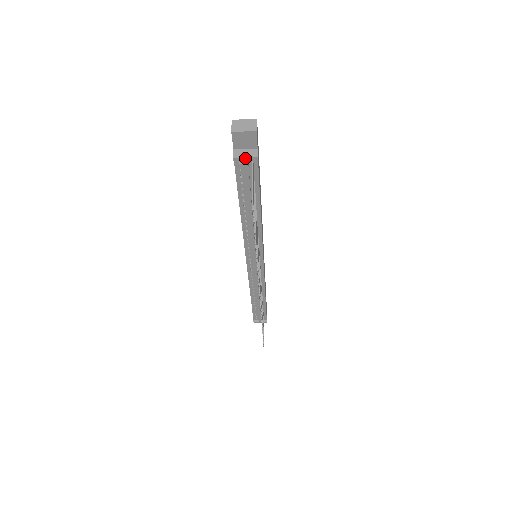
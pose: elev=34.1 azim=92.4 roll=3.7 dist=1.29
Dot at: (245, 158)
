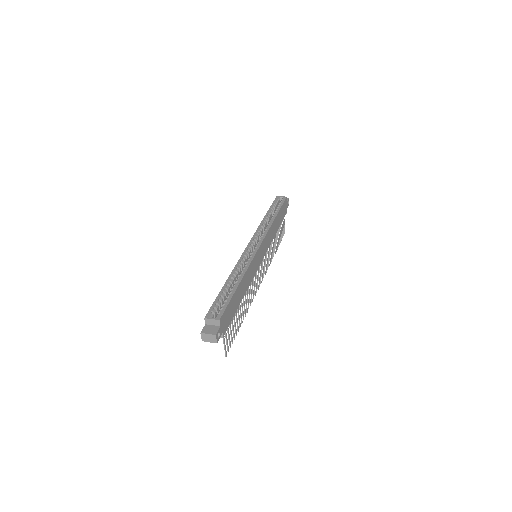
Dot at: occluded
